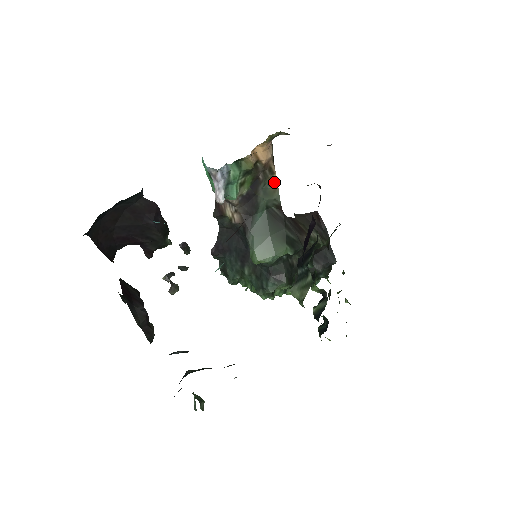
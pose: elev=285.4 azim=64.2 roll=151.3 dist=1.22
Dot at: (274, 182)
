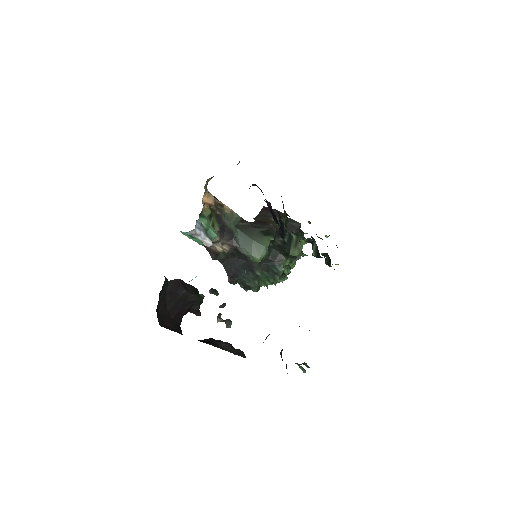
Dot at: (228, 210)
